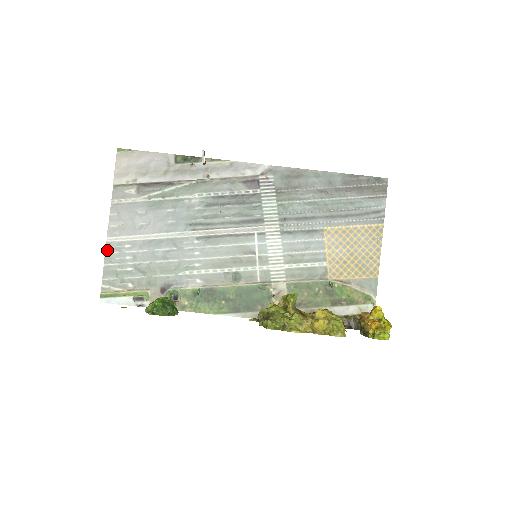
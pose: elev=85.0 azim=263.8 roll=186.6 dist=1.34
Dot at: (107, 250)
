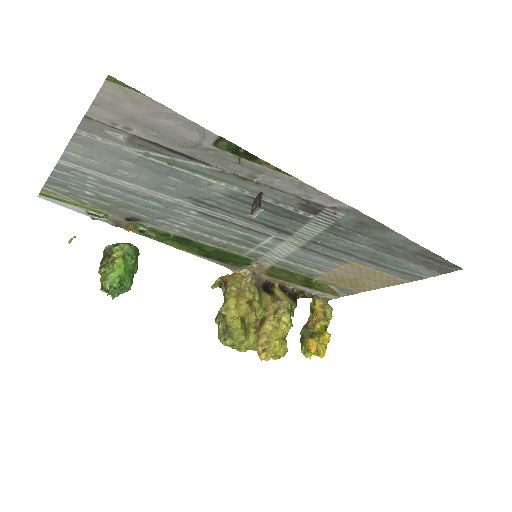
Dot at: (57, 169)
